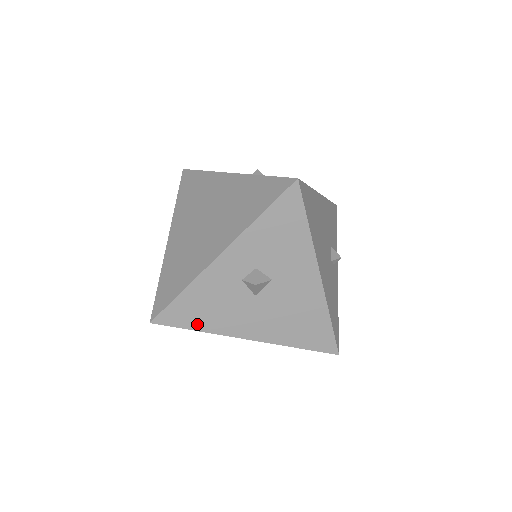
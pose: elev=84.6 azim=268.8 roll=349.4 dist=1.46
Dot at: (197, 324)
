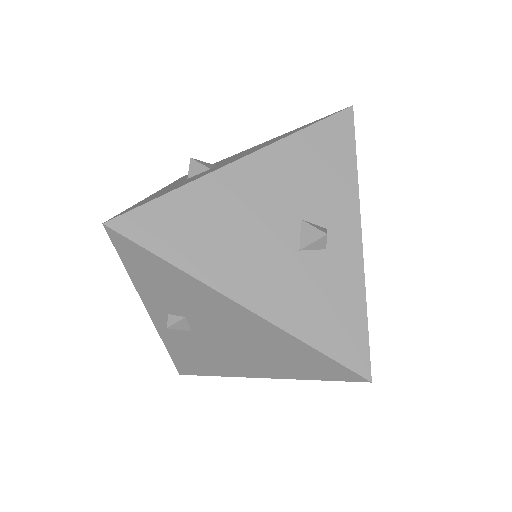
Dot at: occluded
